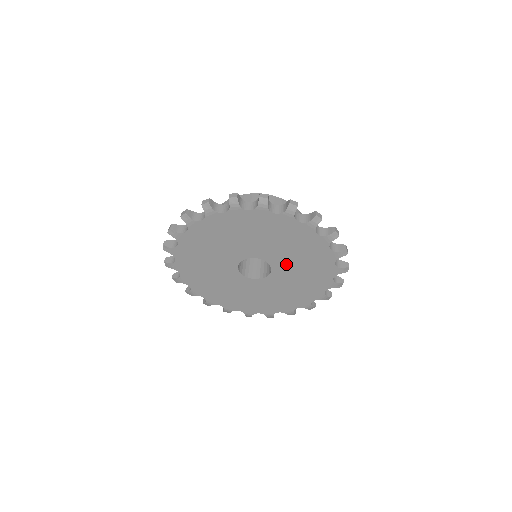
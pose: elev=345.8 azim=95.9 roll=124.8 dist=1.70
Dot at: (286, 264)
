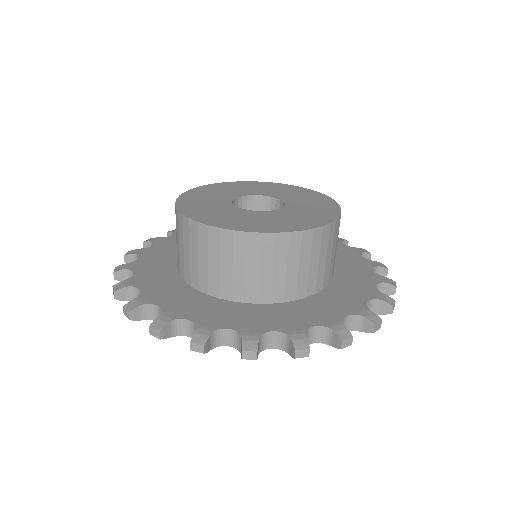
Dot at: occluded
